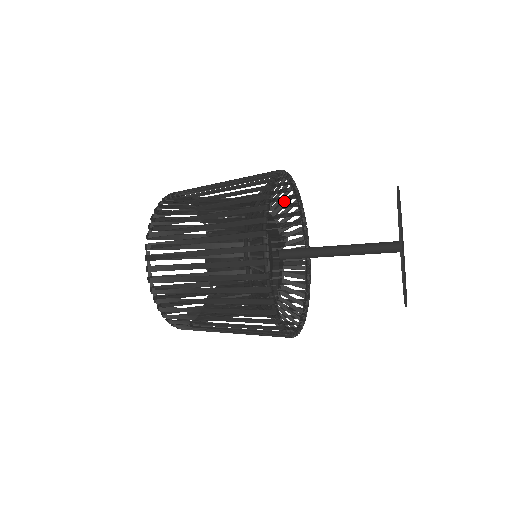
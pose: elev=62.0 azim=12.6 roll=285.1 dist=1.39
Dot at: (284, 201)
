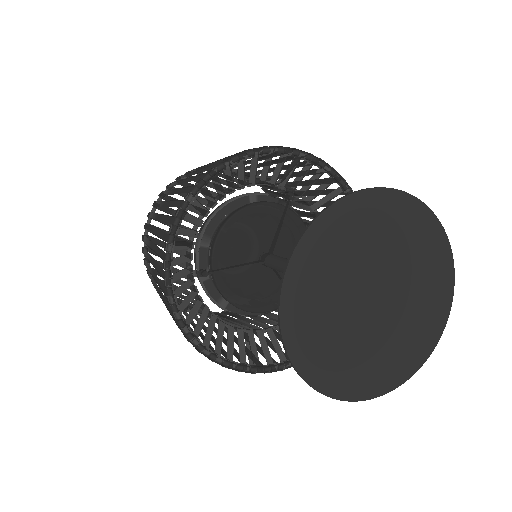
Dot at: (250, 168)
